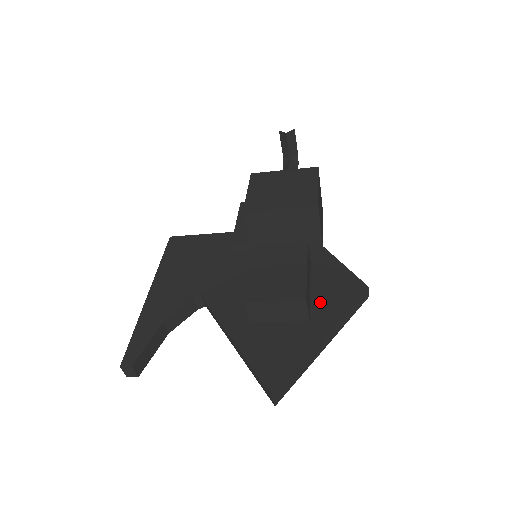
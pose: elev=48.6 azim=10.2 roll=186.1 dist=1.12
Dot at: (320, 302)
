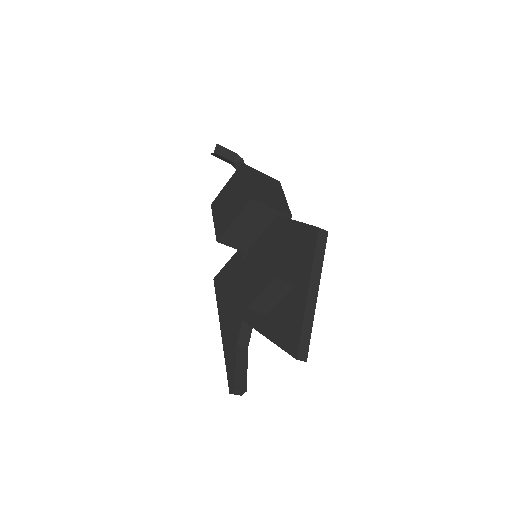
Dot at: (296, 265)
